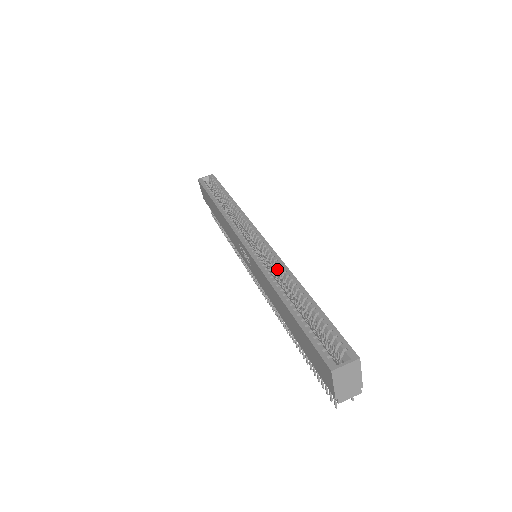
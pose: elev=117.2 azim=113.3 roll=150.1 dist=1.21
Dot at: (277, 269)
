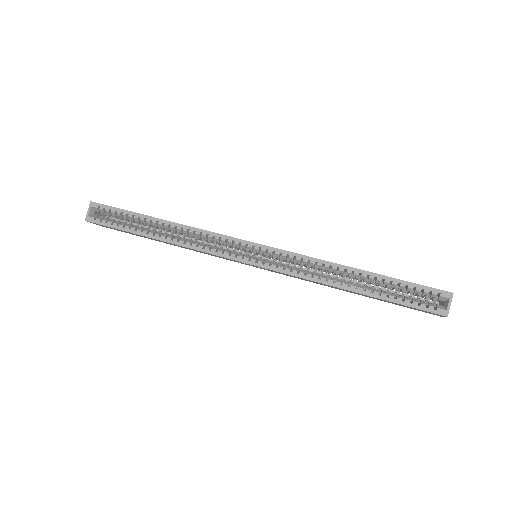
Dot at: (310, 266)
